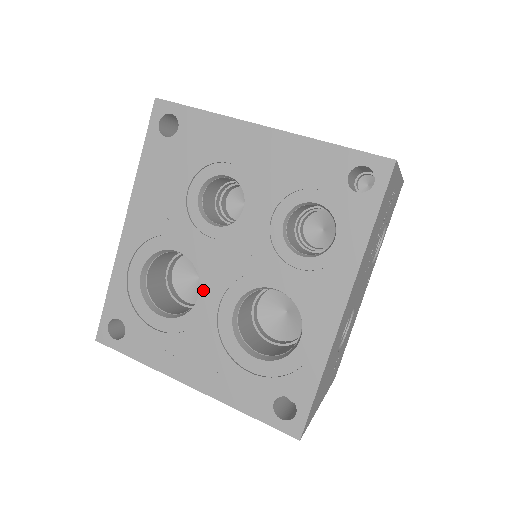
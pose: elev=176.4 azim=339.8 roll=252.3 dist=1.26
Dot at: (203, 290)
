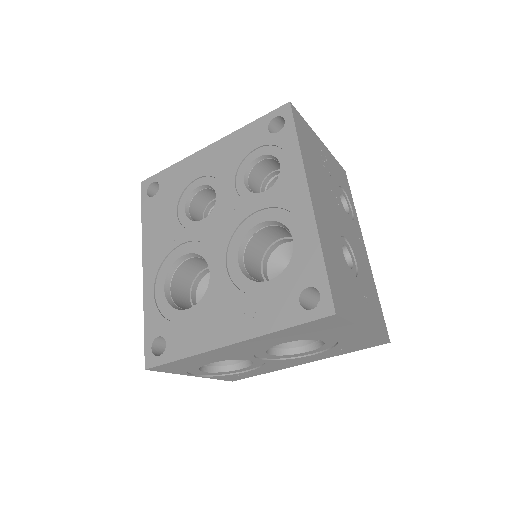
Dot at: (211, 265)
